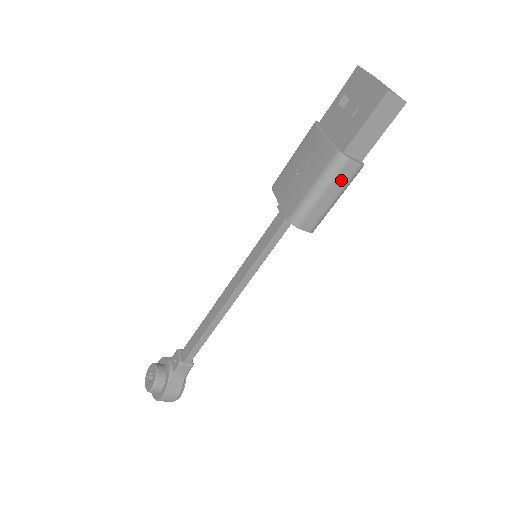
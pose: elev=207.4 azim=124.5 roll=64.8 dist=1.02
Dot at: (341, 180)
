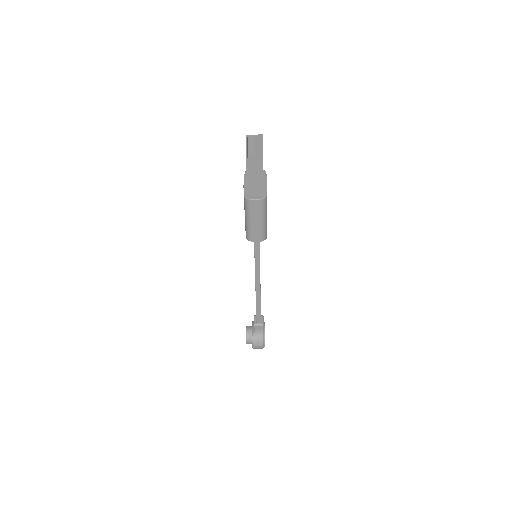
Dot at: (256, 211)
